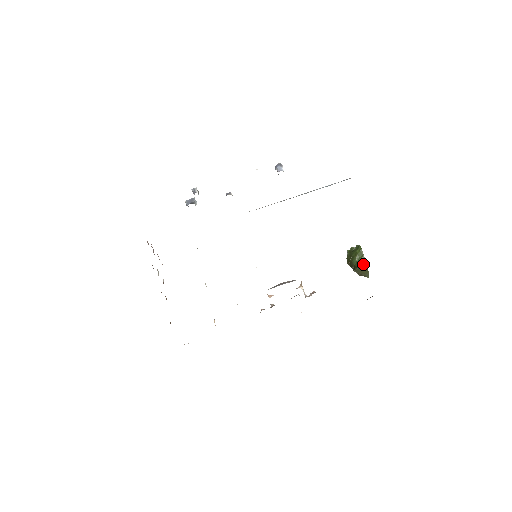
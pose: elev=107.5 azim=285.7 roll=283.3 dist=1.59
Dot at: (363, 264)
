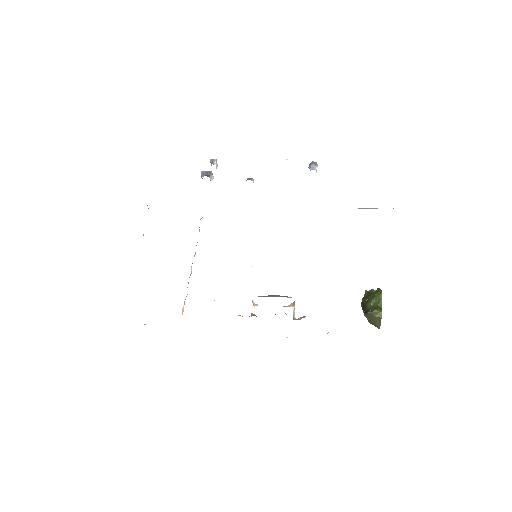
Dot at: (377, 311)
